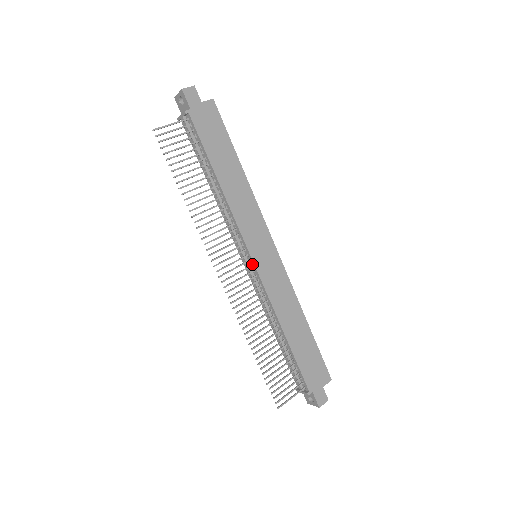
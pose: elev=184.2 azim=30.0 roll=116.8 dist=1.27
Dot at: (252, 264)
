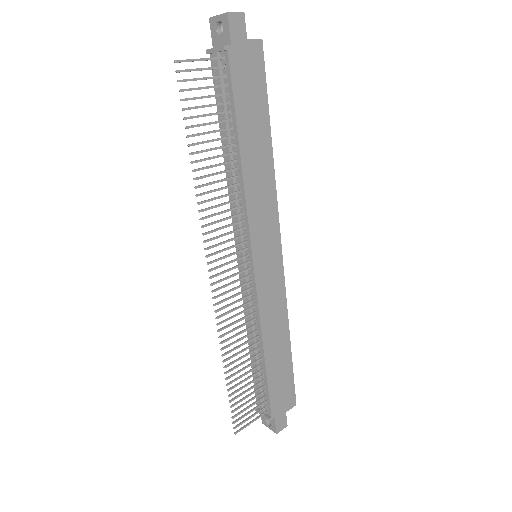
Dot at: (251, 267)
